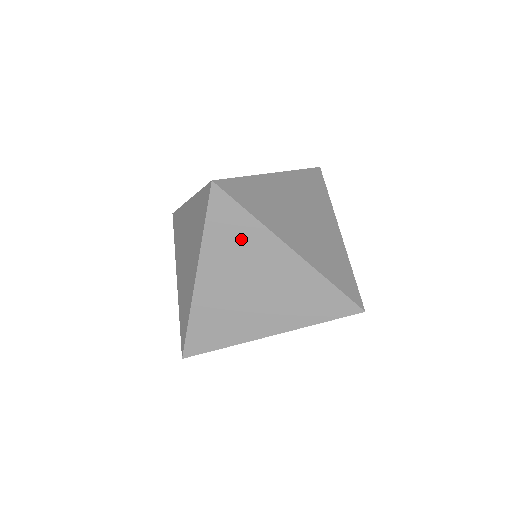
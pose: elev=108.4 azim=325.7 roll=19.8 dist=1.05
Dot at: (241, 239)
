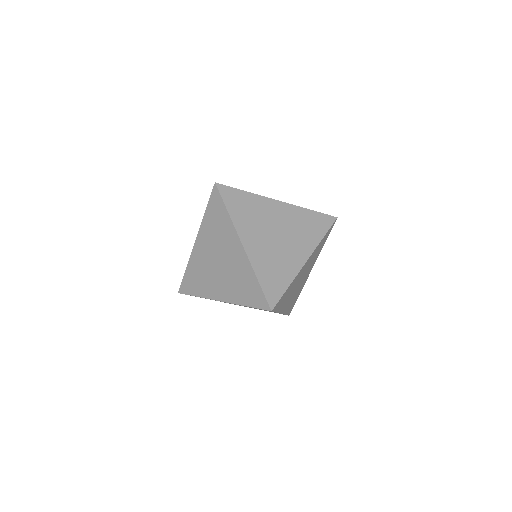
Dot at: occluded
